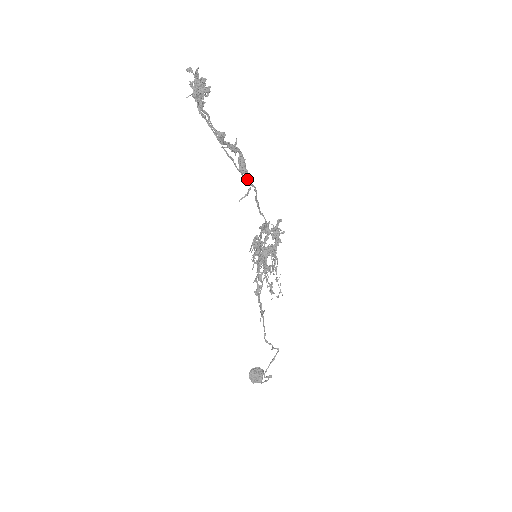
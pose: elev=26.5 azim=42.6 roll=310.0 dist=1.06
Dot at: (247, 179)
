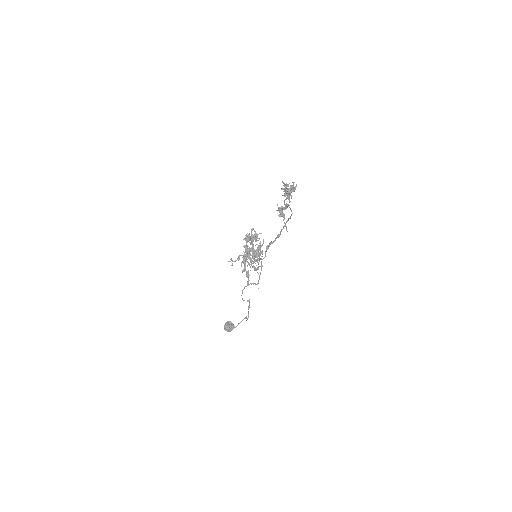
Dot at: (288, 219)
